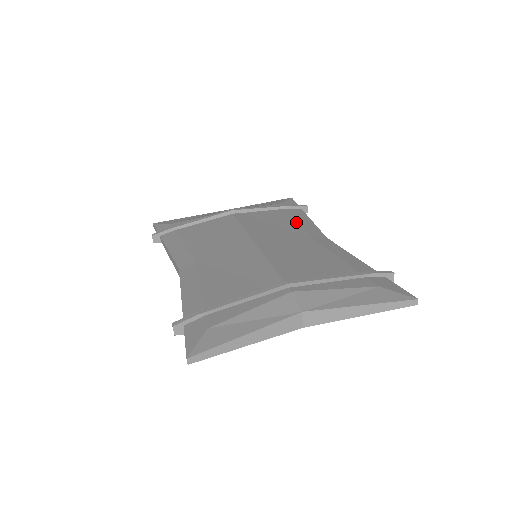
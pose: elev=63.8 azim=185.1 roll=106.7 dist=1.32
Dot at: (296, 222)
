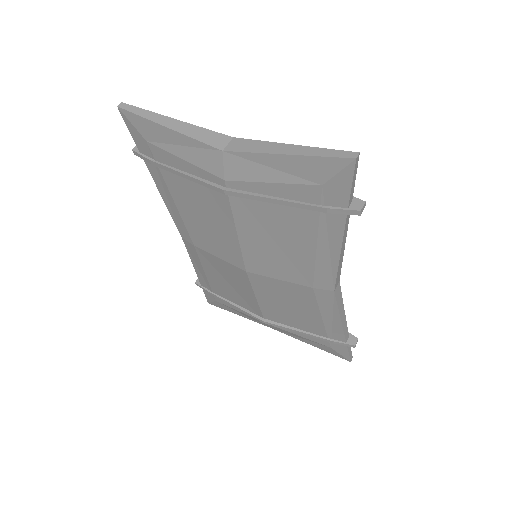
Dot at: occluded
